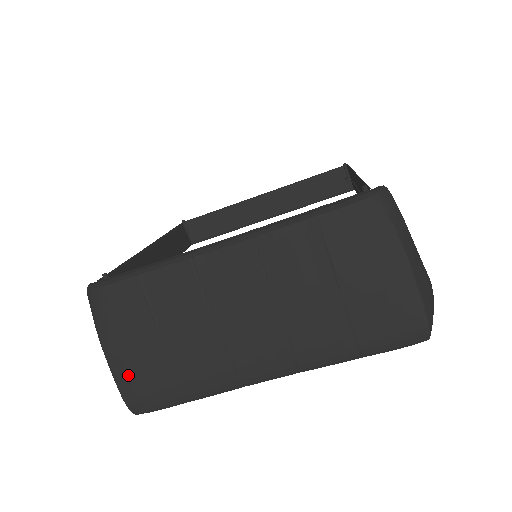
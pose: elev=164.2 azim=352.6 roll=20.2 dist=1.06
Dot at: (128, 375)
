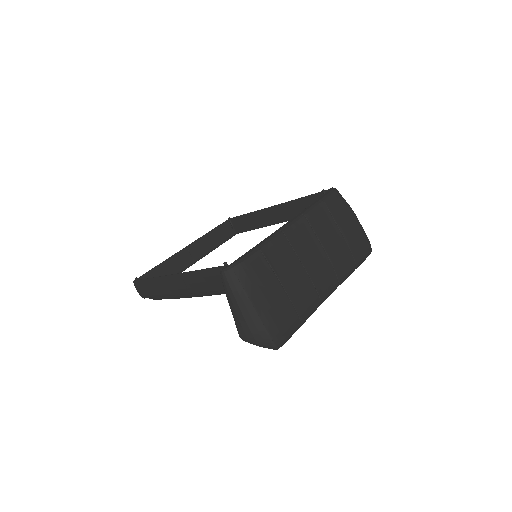
Dot at: (272, 318)
